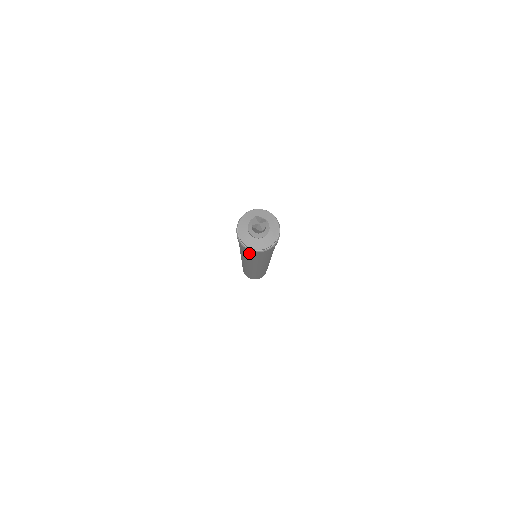
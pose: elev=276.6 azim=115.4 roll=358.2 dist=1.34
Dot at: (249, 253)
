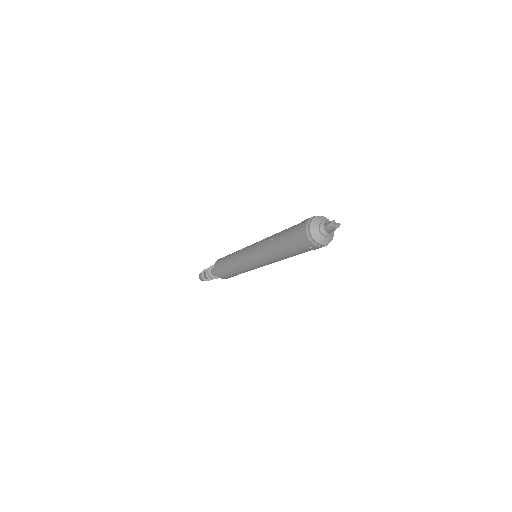
Dot at: (303, 249)
